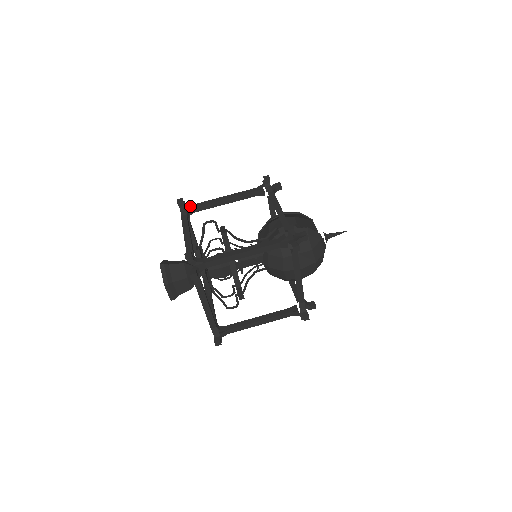
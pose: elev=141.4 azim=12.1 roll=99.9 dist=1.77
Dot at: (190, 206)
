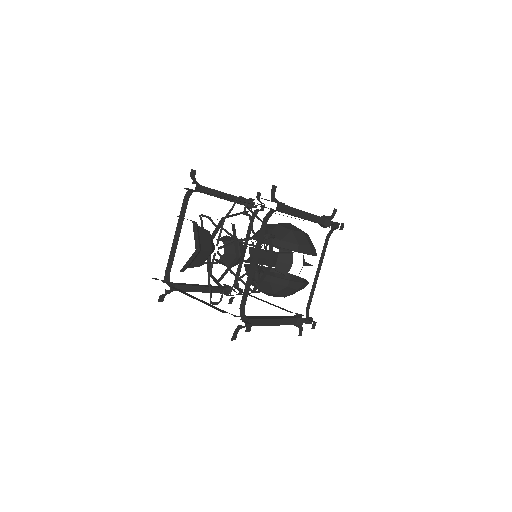
Dot at: occluded
